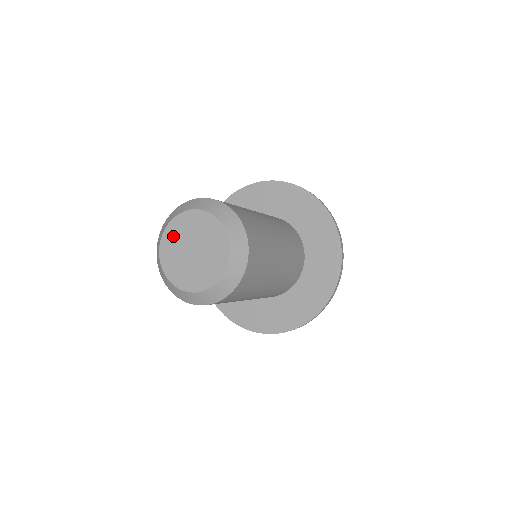
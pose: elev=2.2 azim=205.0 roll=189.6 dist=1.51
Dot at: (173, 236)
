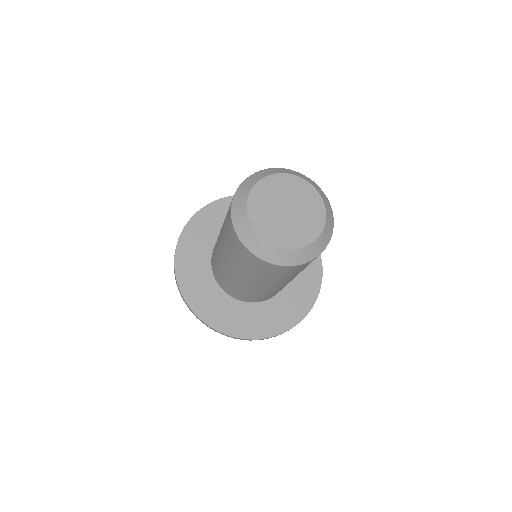
Dot at: (272, 187)
